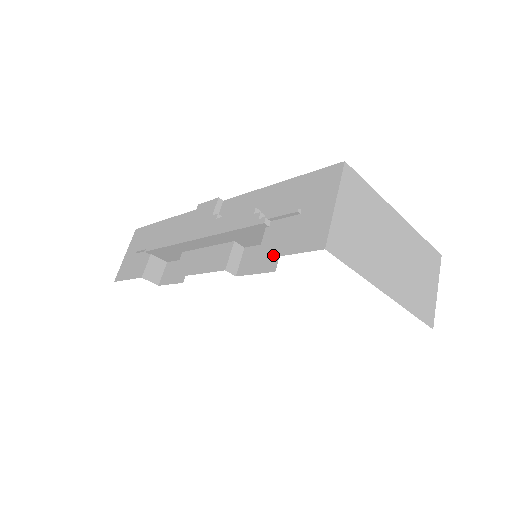
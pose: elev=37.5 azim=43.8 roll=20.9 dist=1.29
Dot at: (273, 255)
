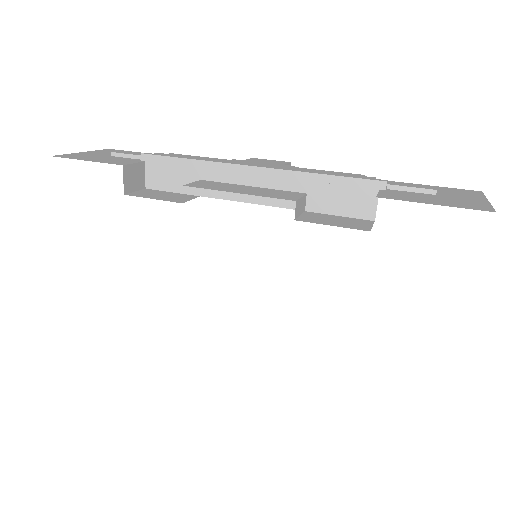
Dot at: (406, 200)
